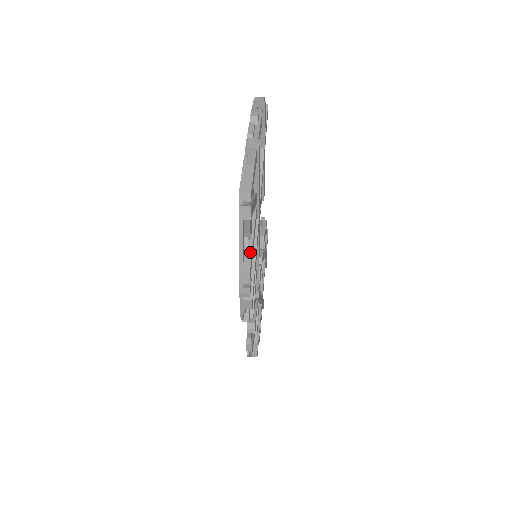
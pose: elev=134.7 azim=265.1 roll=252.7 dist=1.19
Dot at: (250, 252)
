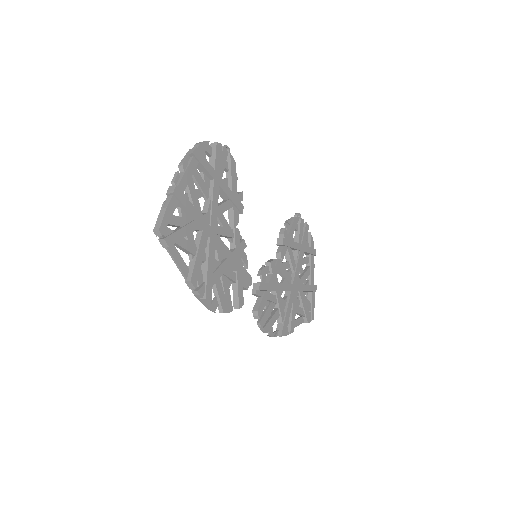
Dot at: (193, 265)
